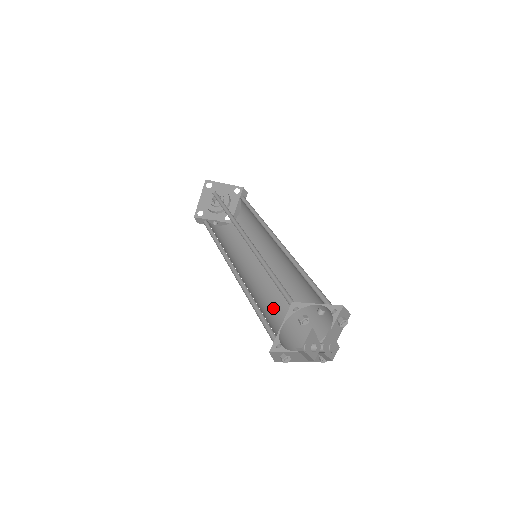
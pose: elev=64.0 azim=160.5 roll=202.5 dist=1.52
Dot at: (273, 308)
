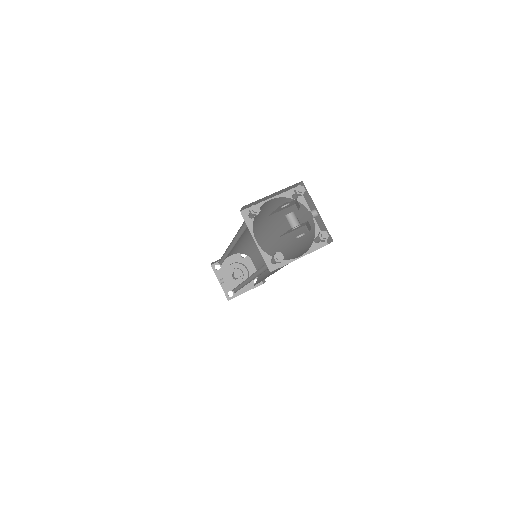
Dot at: occluded
